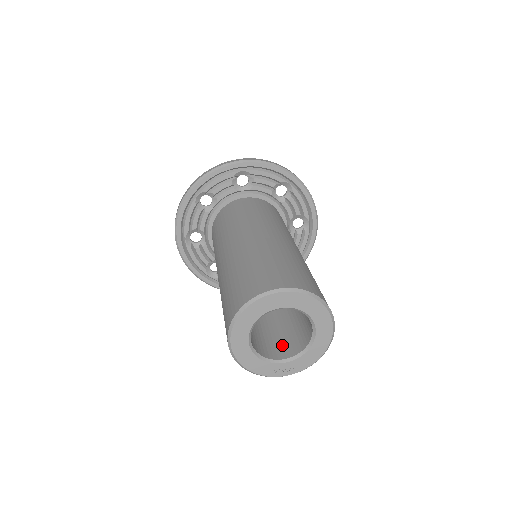
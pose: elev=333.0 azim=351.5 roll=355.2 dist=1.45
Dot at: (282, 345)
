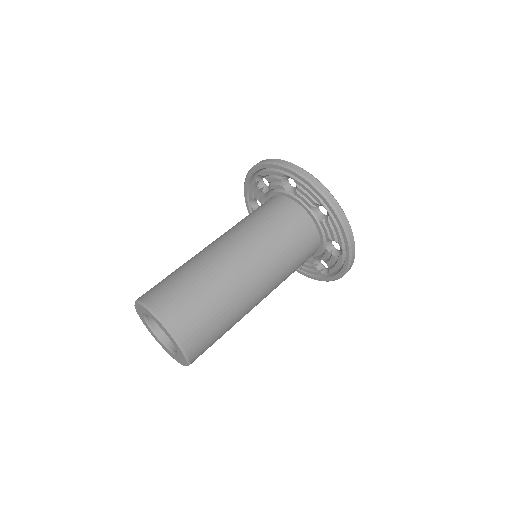
Dot at: occluded
